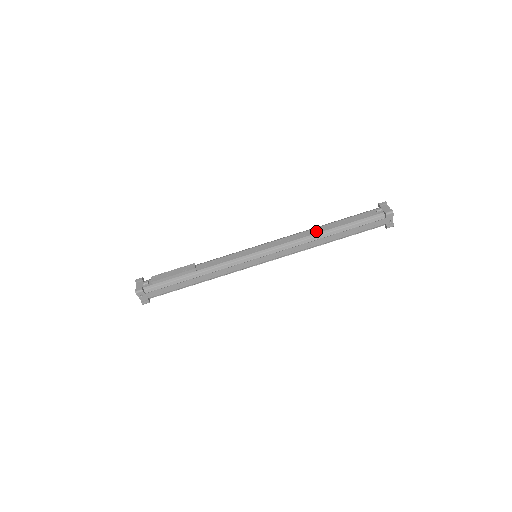
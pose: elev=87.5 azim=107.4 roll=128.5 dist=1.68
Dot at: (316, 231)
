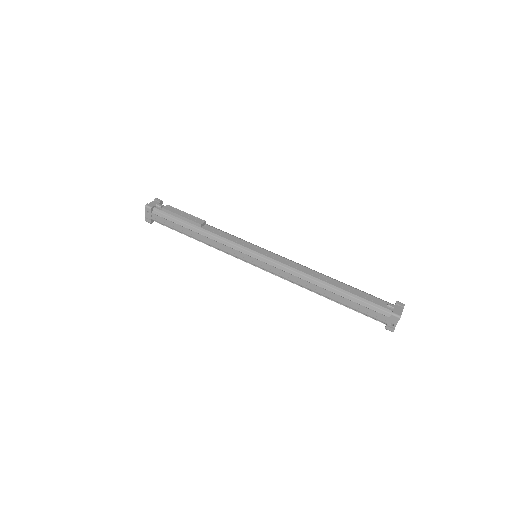
Dot at: (320, 277)
